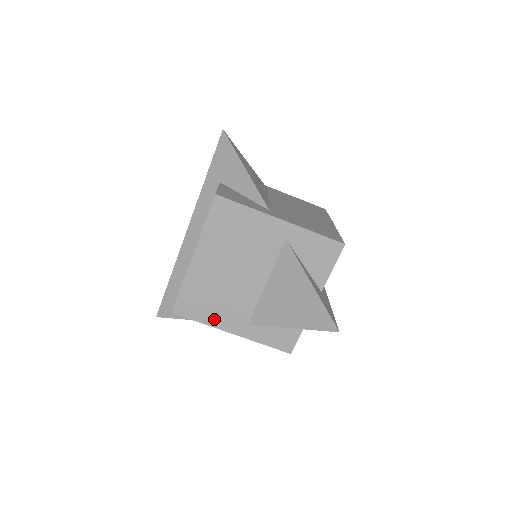
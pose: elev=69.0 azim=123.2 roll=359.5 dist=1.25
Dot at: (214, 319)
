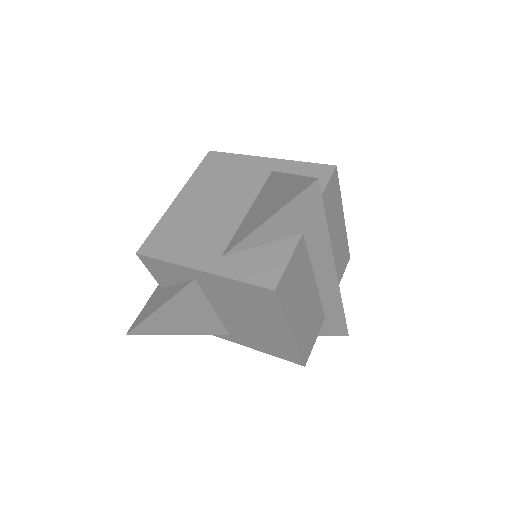
Dot at: (181, 255)
